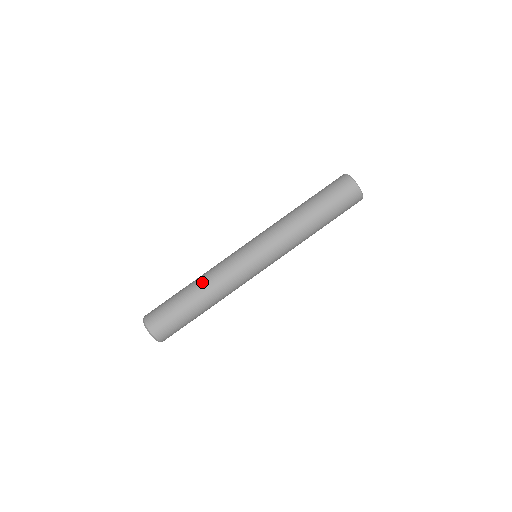
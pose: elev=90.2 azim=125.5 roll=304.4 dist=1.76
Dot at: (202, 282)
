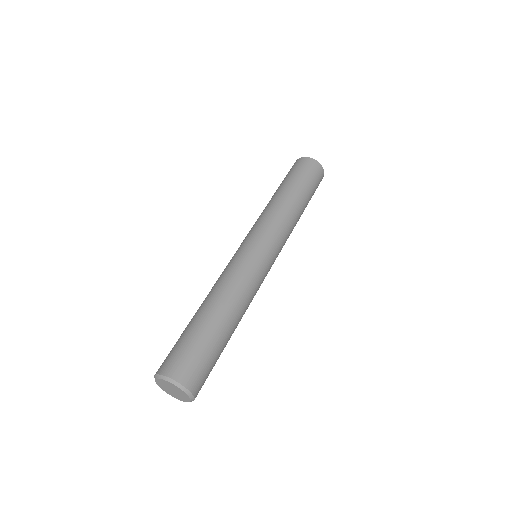
Dot at: (225, 299)
